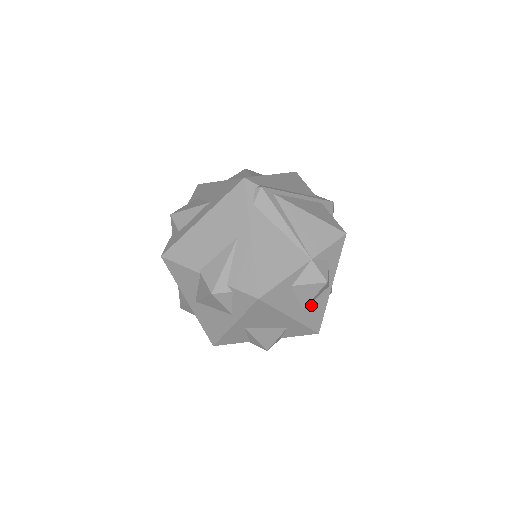
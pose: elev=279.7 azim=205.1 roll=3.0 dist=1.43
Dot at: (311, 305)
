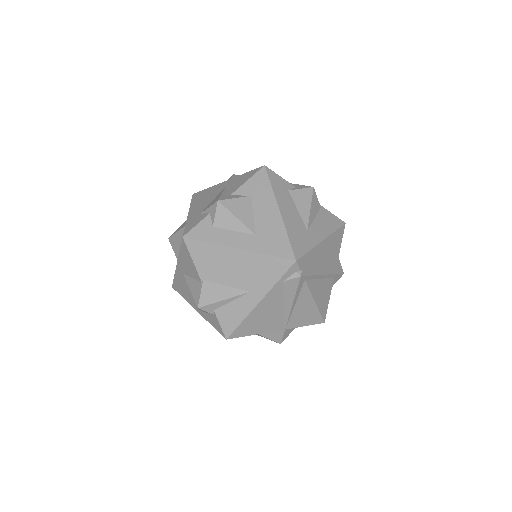
Dot at: occluded
